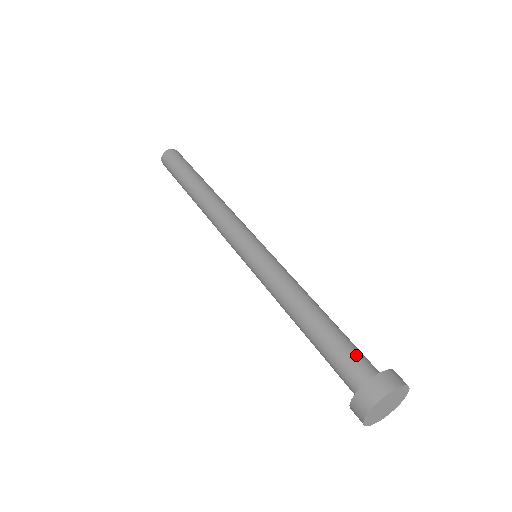
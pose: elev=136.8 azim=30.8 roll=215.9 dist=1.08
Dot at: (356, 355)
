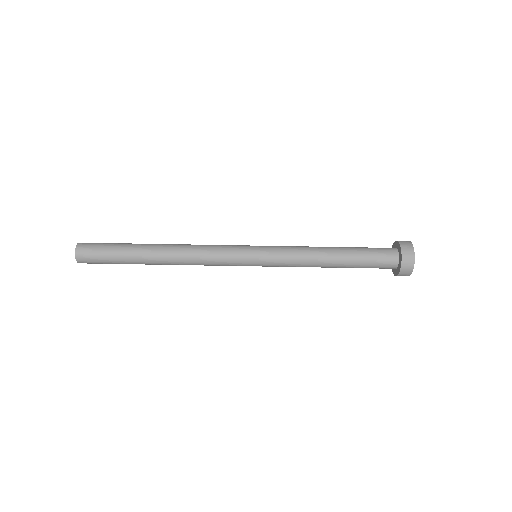
Dot at: (379, 256)
